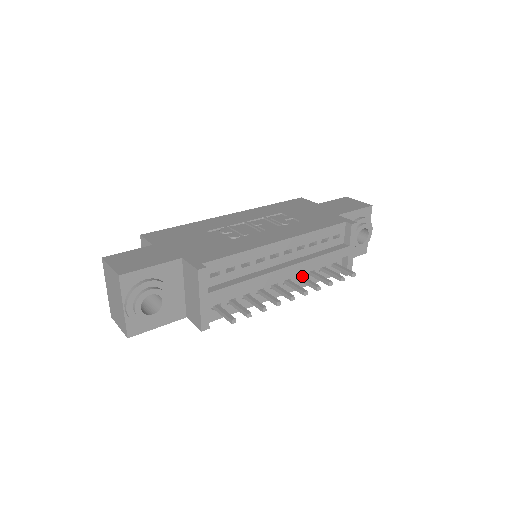
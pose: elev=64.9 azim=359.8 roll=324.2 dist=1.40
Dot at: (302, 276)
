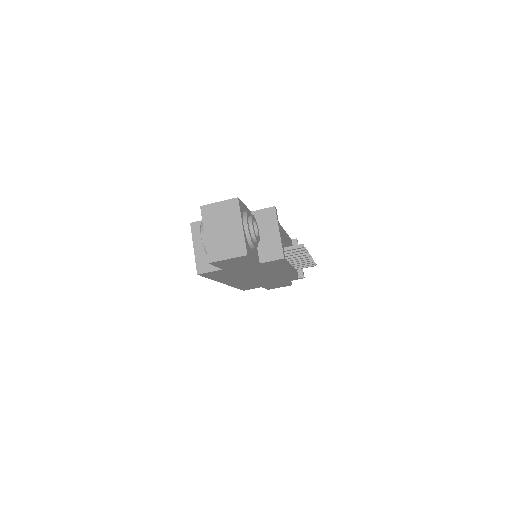
Dot at: occluded
